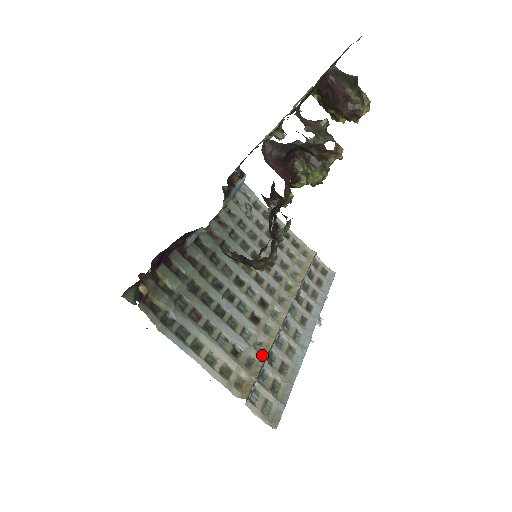
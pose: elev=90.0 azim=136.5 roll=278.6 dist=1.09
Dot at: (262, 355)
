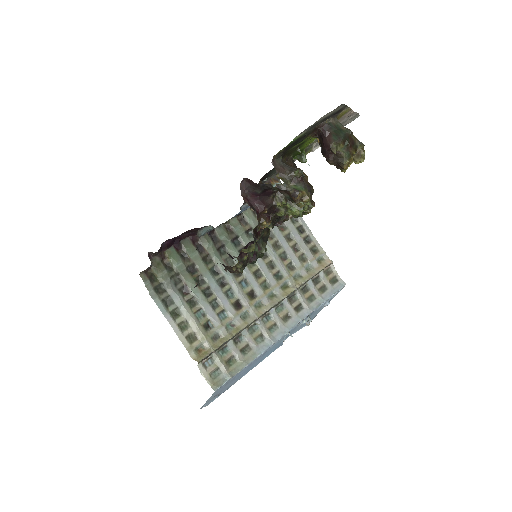
Dot at: (229, 334)
